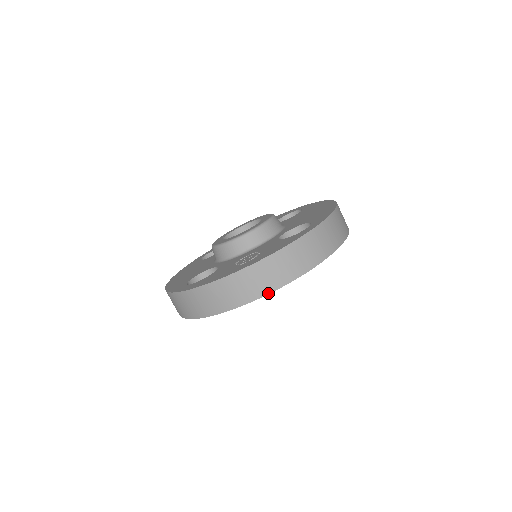
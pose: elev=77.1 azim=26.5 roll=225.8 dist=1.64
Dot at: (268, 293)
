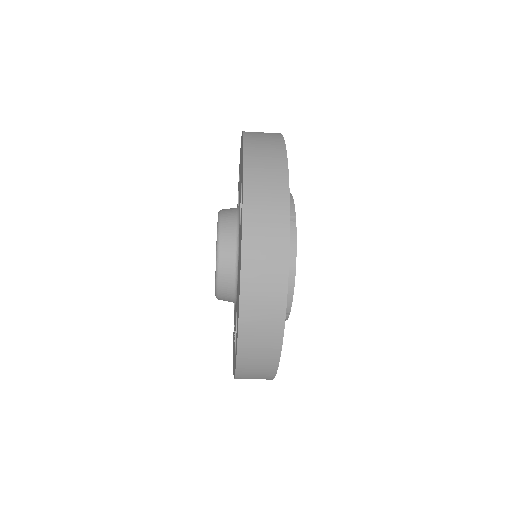
Dot at: occluded
